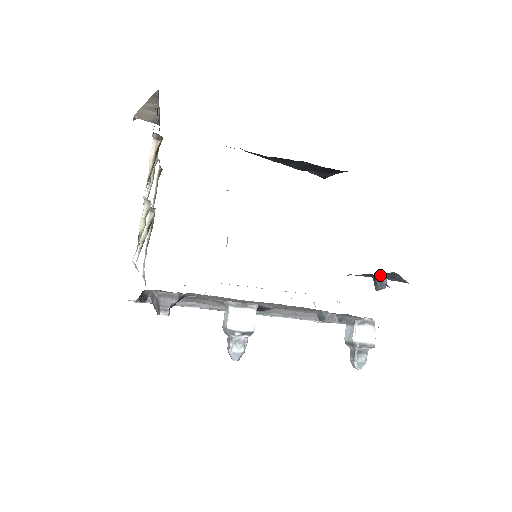
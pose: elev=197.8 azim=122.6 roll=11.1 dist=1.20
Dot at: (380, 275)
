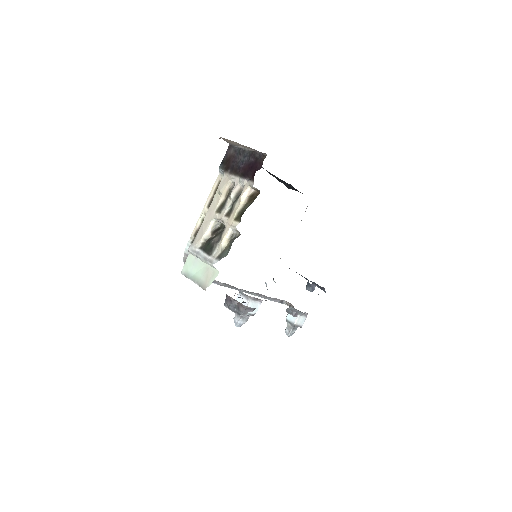
Dot at: (314, 284)
